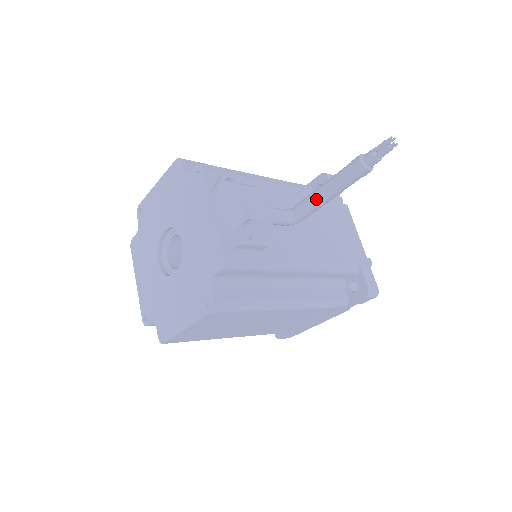
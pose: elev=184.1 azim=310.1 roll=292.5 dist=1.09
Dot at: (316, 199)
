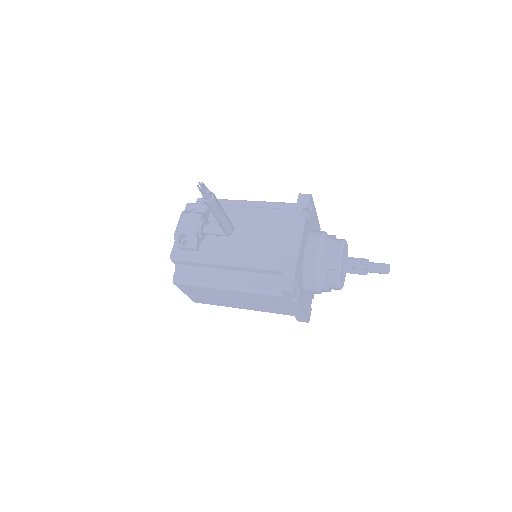
Dot at: (216, 219)
